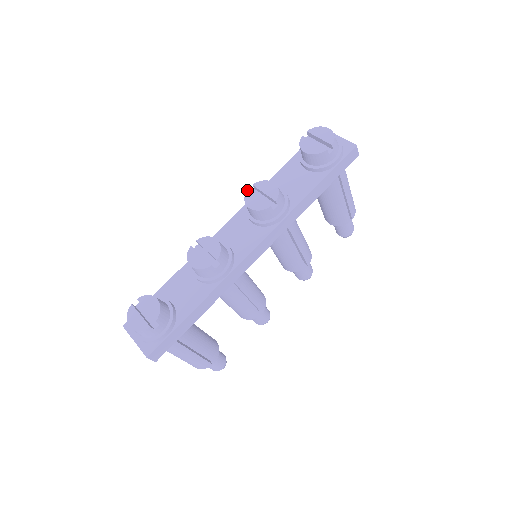
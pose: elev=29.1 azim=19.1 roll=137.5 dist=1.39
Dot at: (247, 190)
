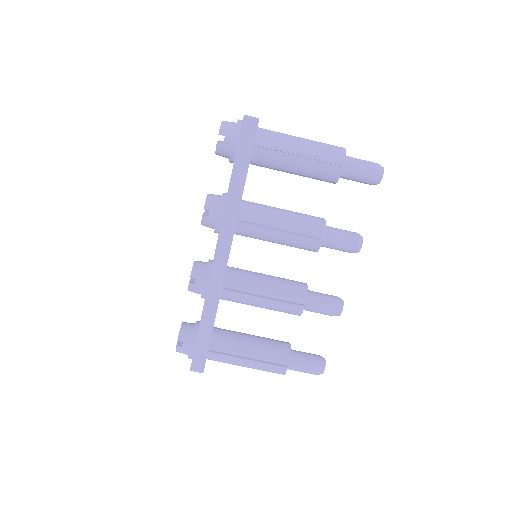
Dot at: occluded
